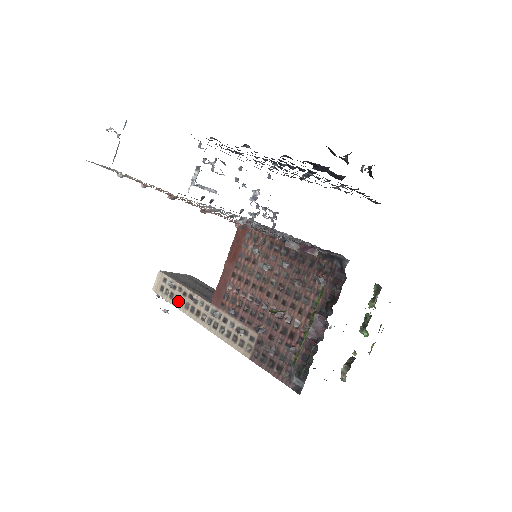
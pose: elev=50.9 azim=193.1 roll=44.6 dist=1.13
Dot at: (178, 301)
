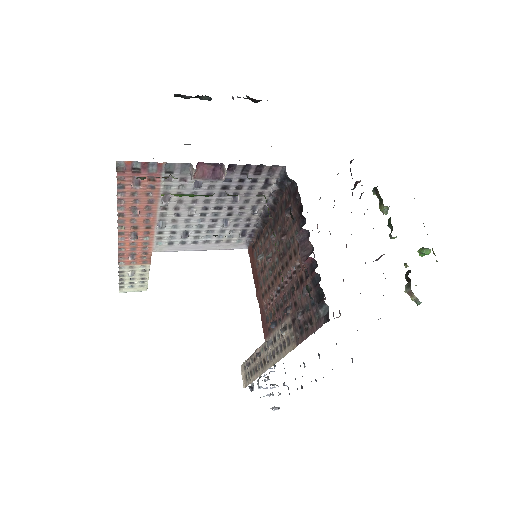
Dot at: (254, 372)
